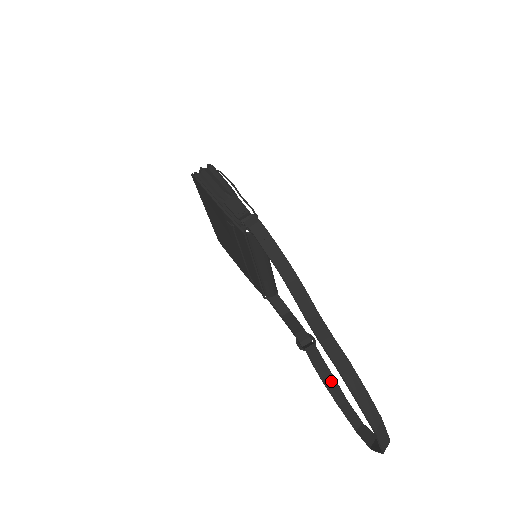
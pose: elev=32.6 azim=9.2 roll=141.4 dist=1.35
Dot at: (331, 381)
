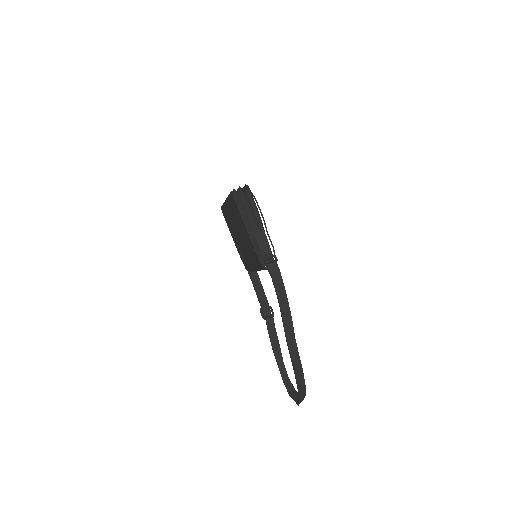
Dot at: (277, 346)
